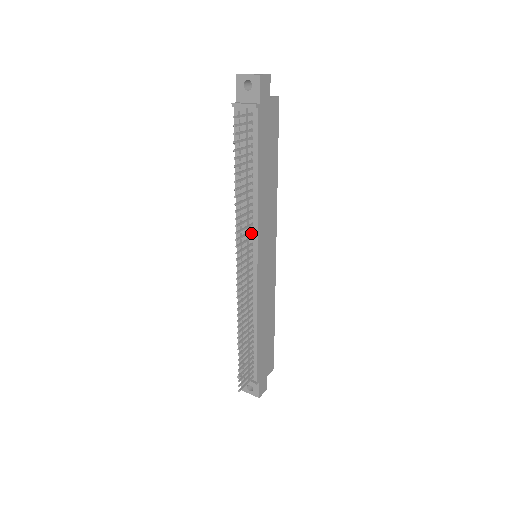
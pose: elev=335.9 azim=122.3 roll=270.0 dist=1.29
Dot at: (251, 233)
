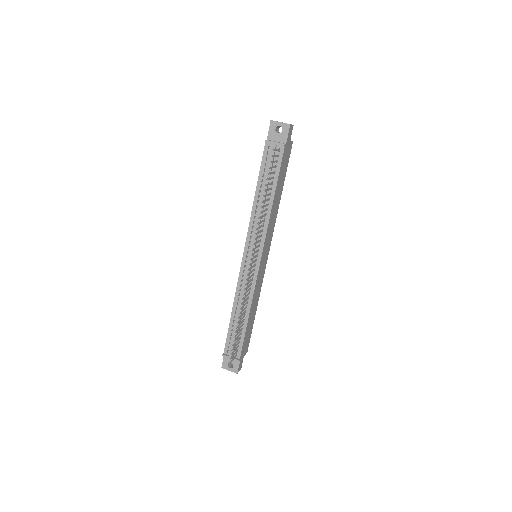
Dot at: (260, 237)
